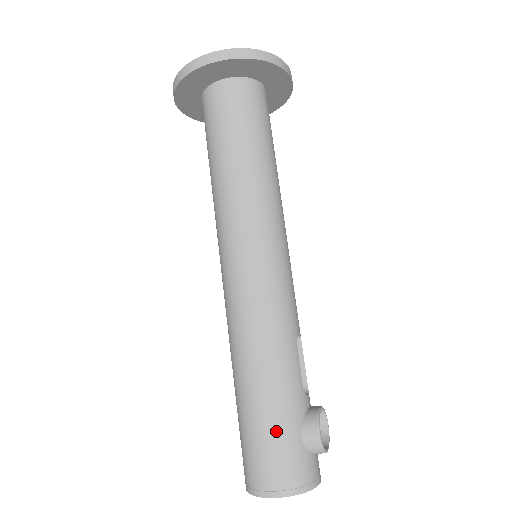
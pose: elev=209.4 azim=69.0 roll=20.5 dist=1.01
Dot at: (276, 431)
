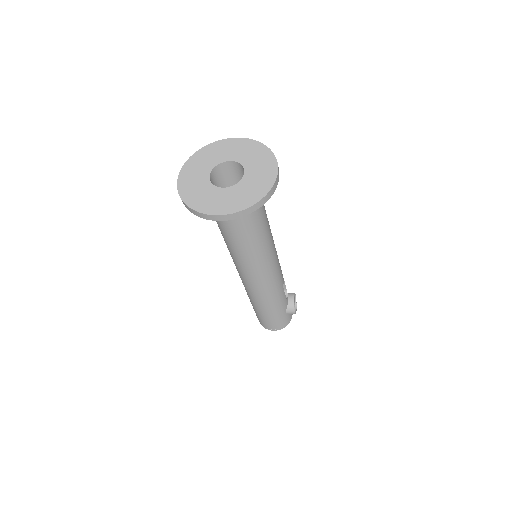
Dot at: (276, 318)
